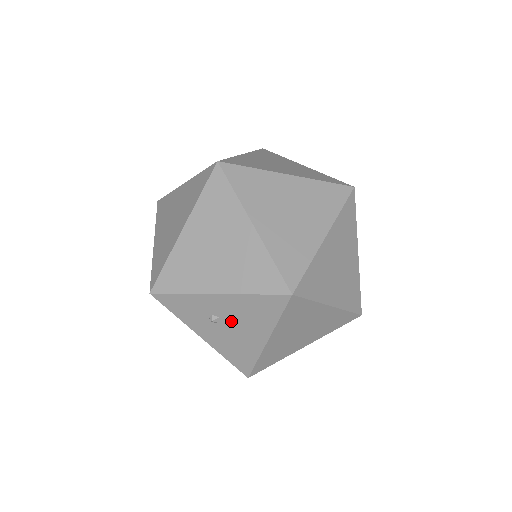
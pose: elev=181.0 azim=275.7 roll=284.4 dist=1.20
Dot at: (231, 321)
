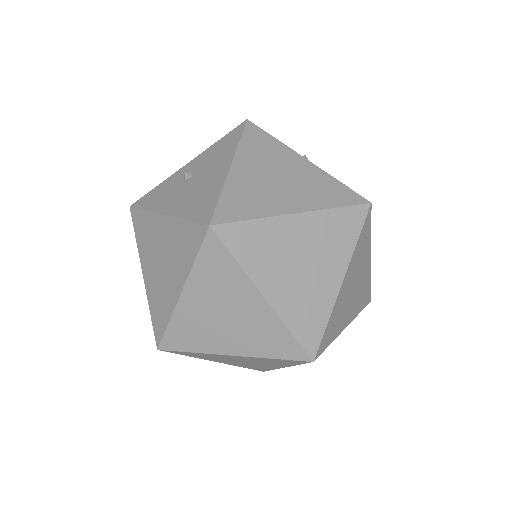
Dot at: occluded
